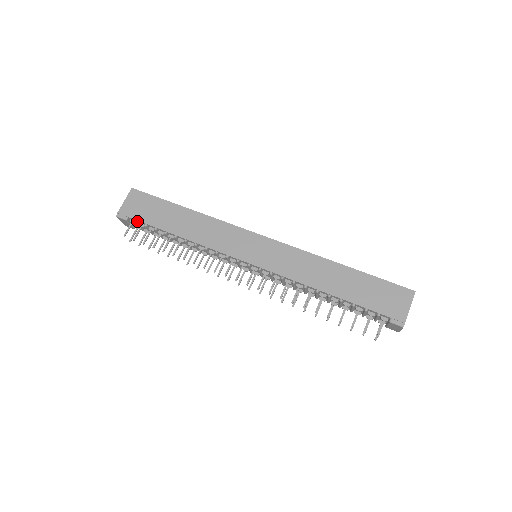
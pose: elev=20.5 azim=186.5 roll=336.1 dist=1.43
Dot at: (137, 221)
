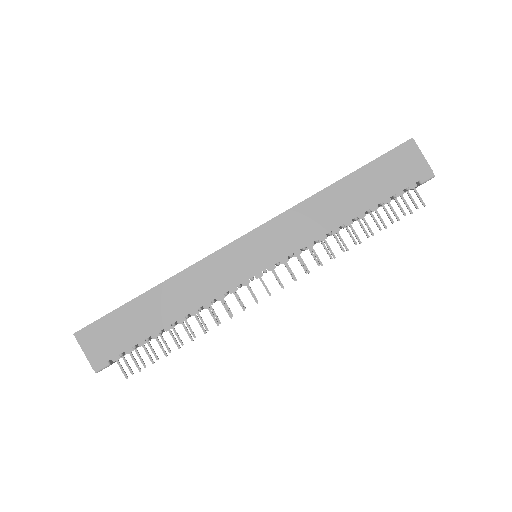
Dot at: (121, 354)
